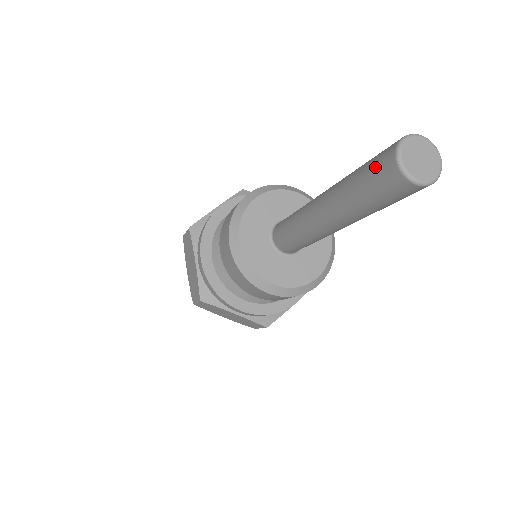
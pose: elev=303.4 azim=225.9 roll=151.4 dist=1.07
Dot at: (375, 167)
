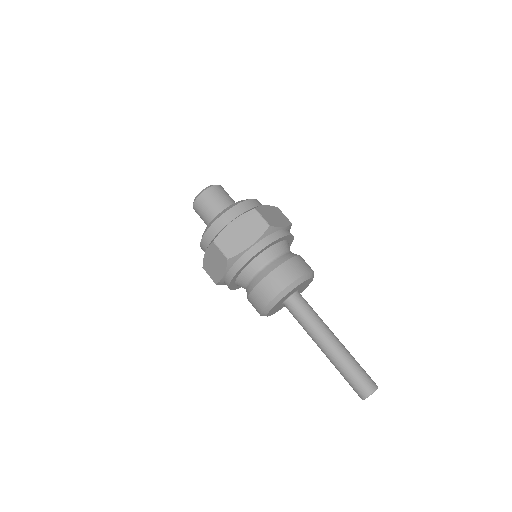
Dot at: (356, 388)
